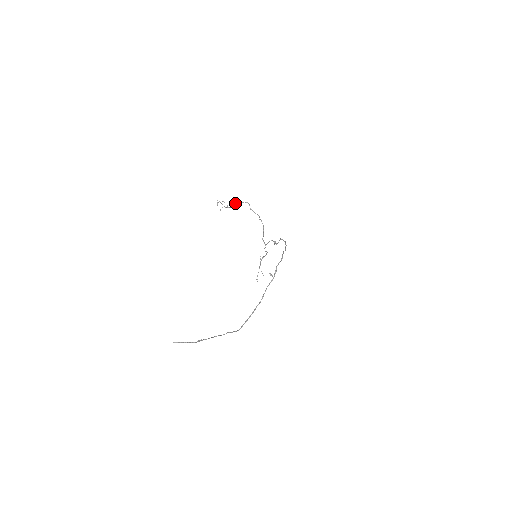
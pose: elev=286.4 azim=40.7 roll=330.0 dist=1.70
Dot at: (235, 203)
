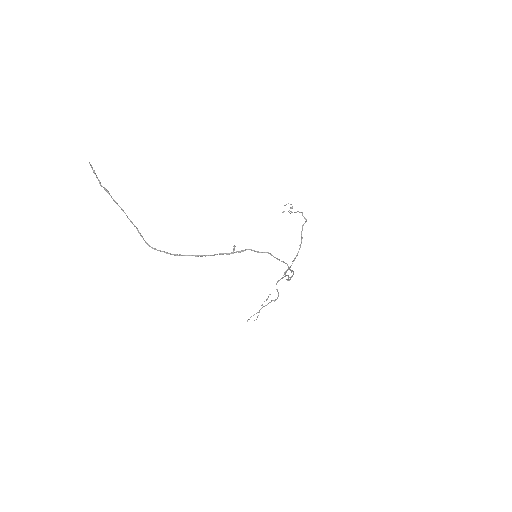
Dot at: (297, 211)
